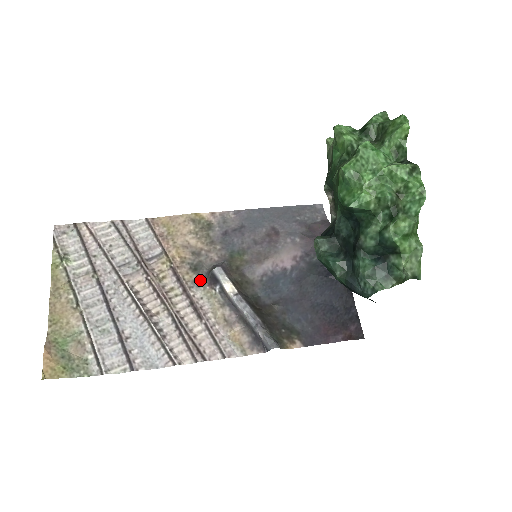
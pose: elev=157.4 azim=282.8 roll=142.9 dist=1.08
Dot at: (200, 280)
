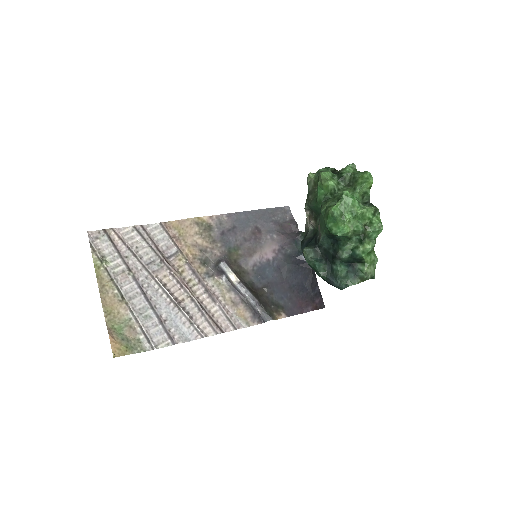
Dot at: (210, 272)
